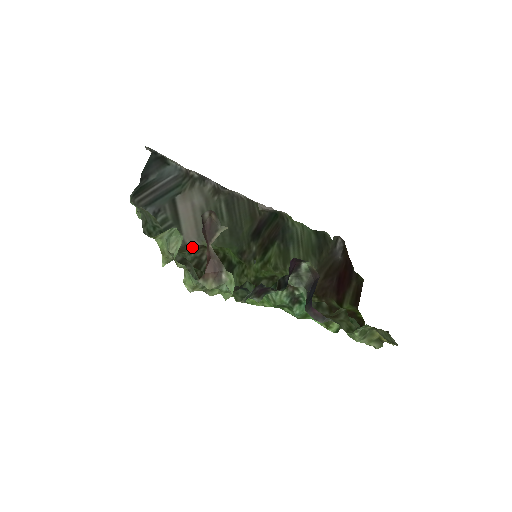
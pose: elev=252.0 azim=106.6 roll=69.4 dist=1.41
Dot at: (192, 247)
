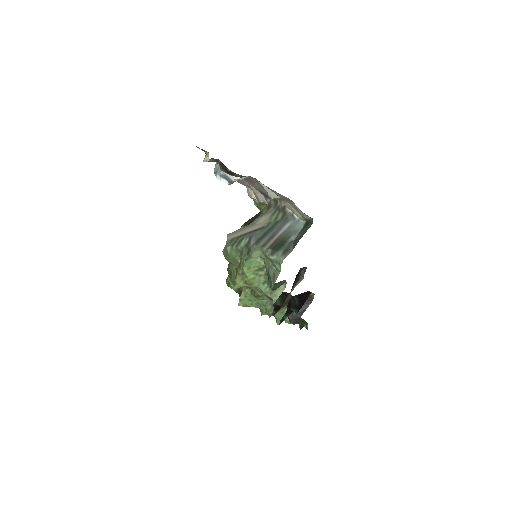
Dot at: occluded
